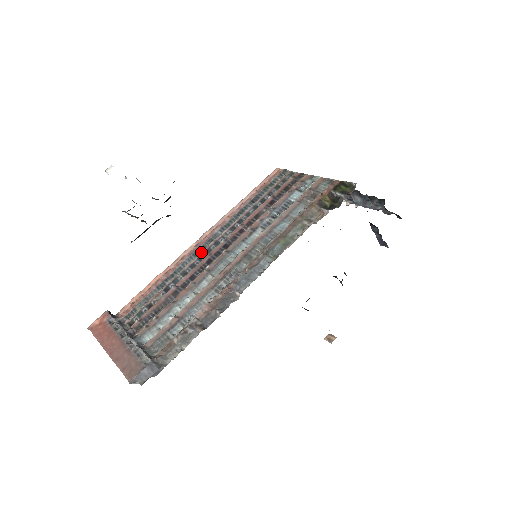
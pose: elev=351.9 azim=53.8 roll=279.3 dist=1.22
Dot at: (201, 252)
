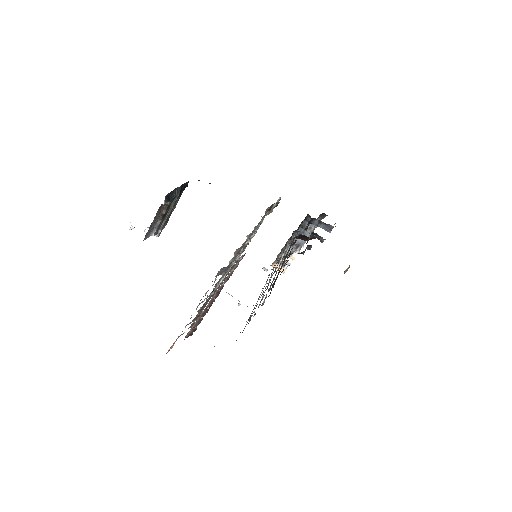
Dot at: occluded
